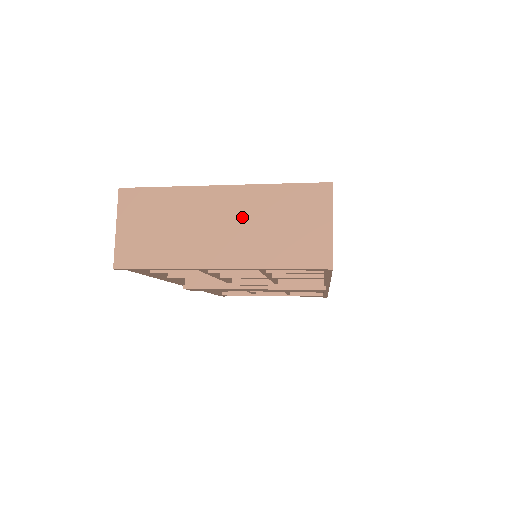
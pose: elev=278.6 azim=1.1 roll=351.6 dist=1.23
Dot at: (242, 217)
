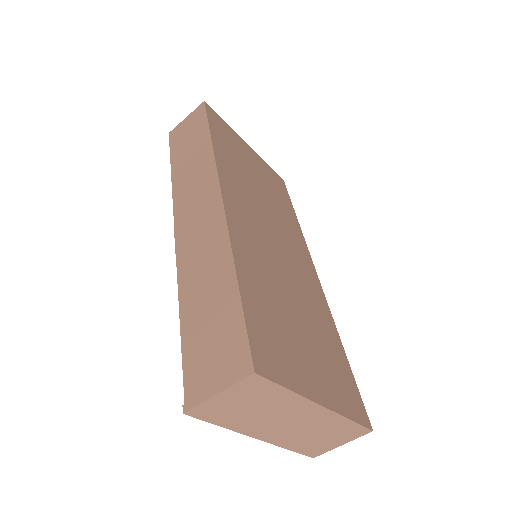
Dot at: (308, 425)
